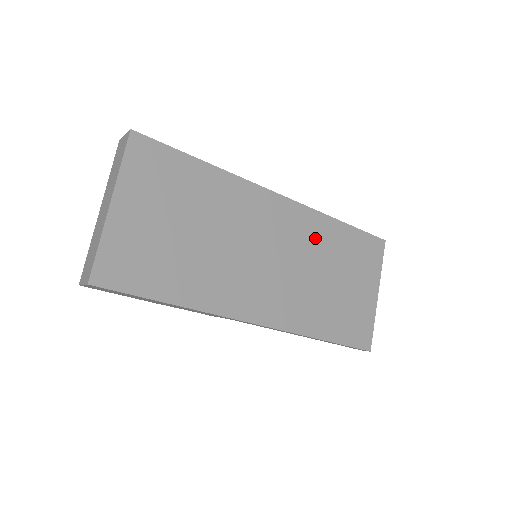
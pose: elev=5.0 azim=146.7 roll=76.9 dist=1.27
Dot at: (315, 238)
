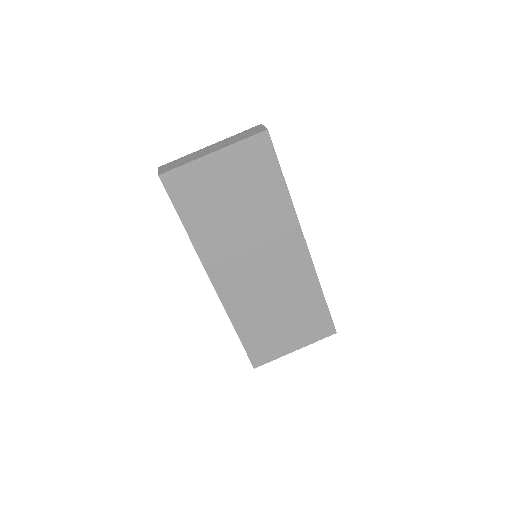
Dot at: (297, 285)
